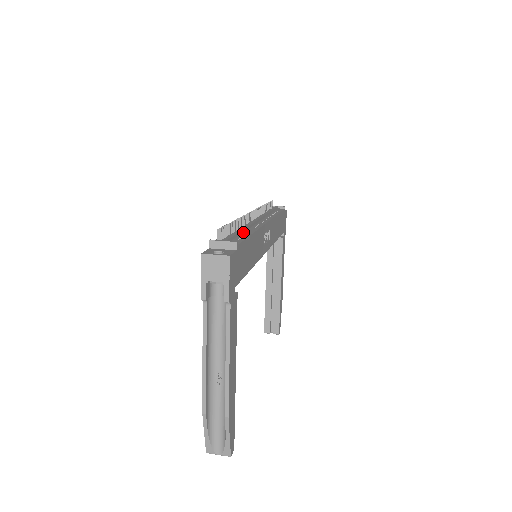
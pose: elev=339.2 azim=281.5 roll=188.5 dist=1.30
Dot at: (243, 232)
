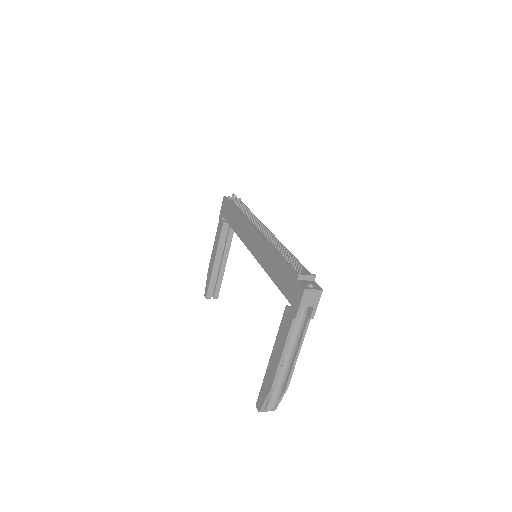
Dot at: occluded
